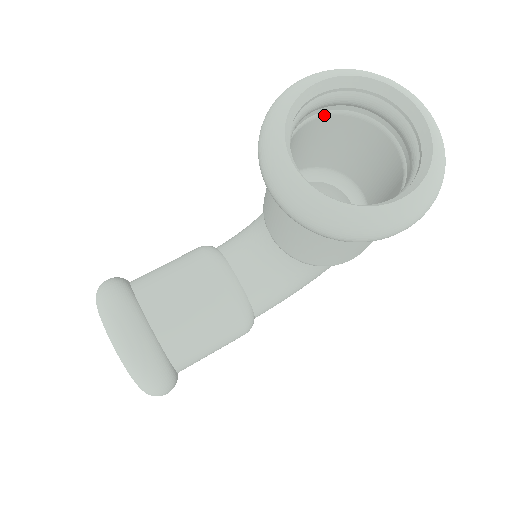
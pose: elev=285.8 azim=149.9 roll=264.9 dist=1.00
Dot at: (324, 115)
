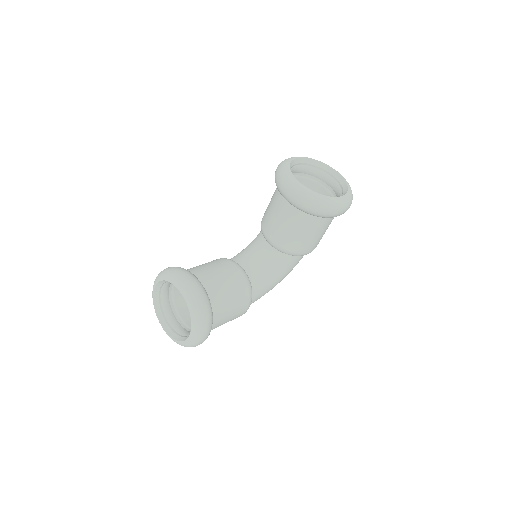
Dot at: (296, 177)
